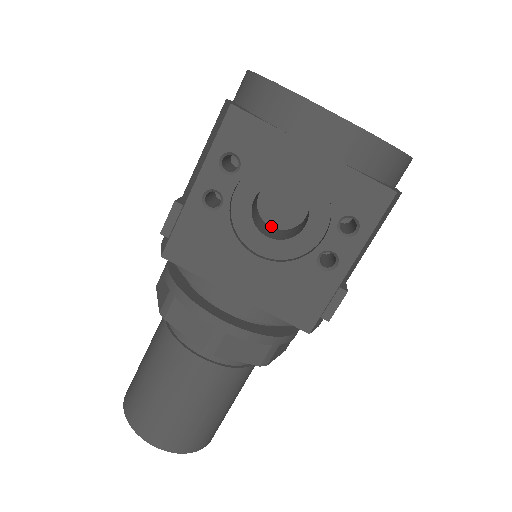
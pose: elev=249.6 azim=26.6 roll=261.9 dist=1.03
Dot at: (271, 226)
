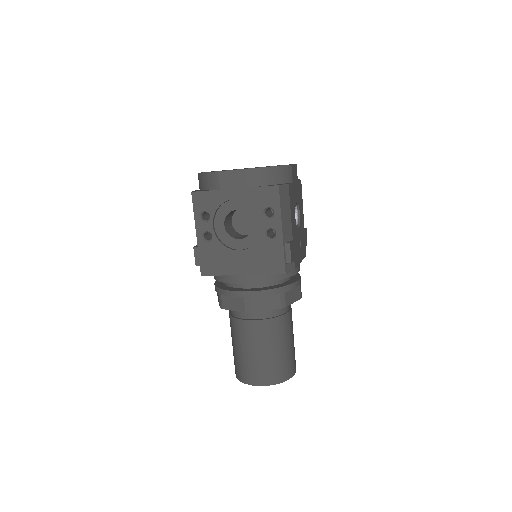
Dot at: (246, 235)
